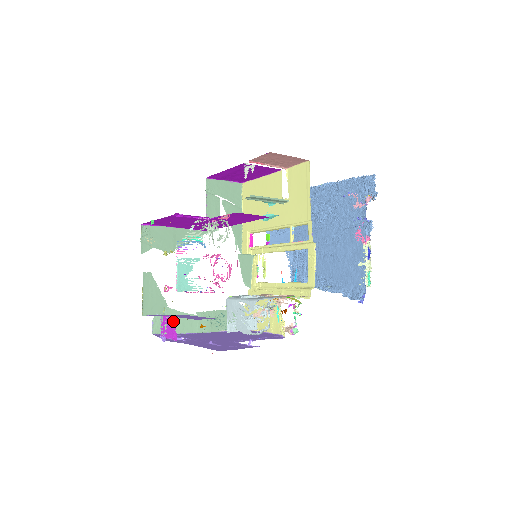
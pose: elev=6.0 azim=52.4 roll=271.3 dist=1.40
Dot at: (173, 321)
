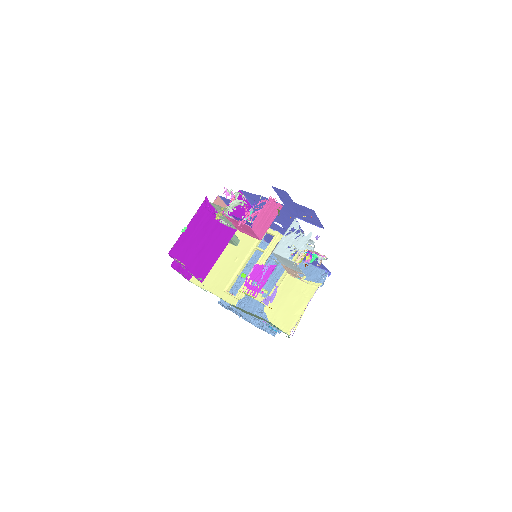
Dot at: (258, 266)
